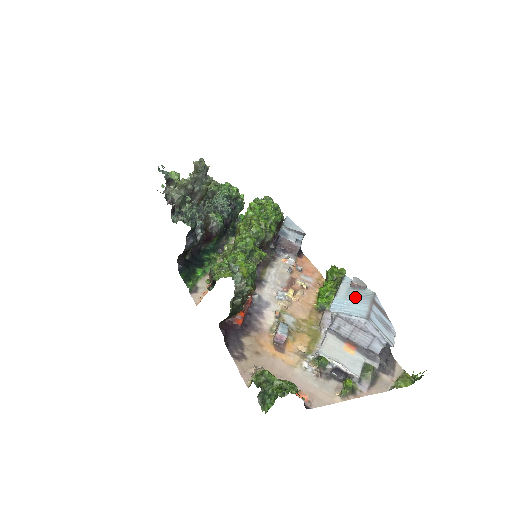
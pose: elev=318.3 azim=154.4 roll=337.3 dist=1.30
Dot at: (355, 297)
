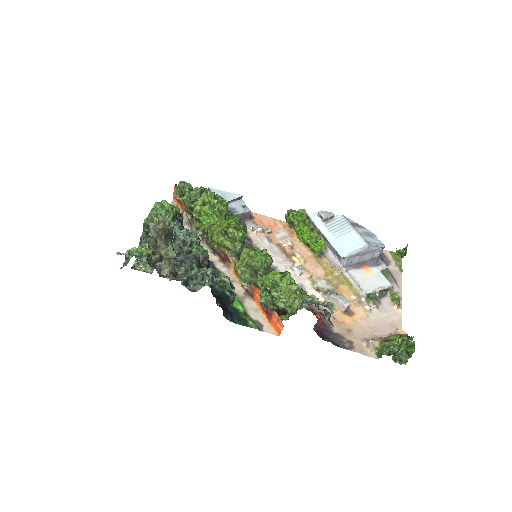
Dot at: (339, 230)
